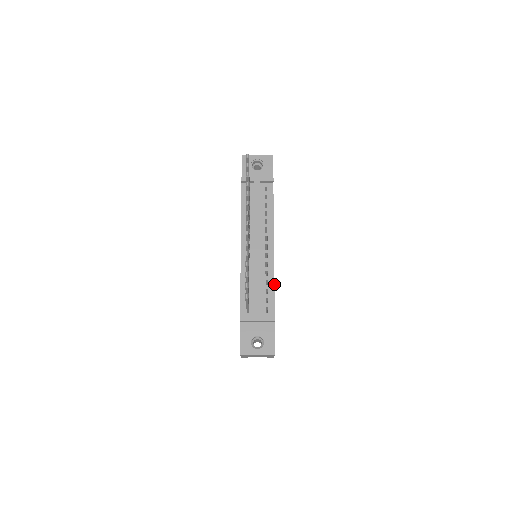
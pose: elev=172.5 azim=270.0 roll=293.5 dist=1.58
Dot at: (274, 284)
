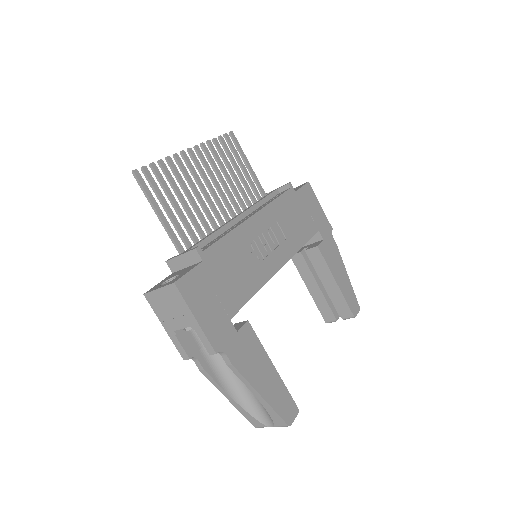
Dot at: (227, 233)
